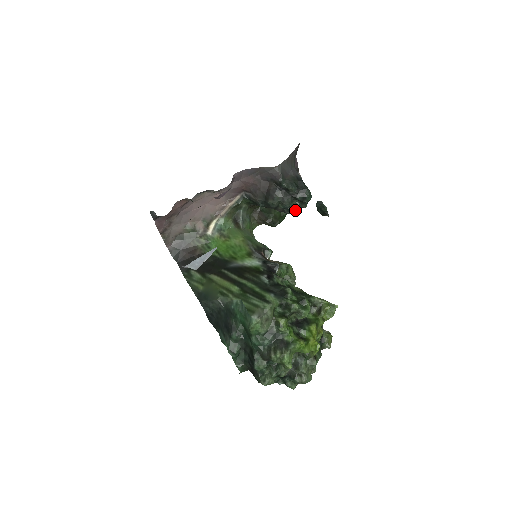
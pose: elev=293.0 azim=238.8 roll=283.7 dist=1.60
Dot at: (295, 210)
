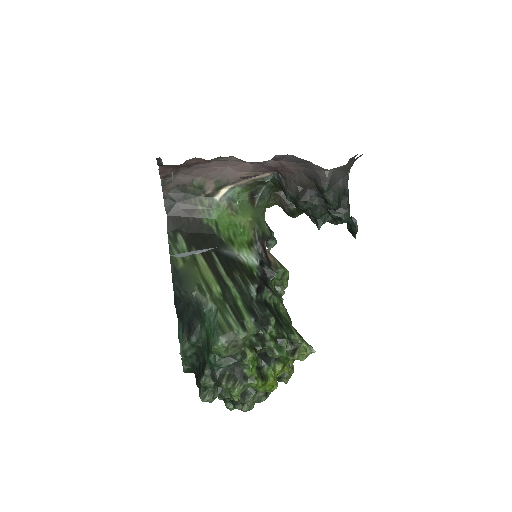
Dot at: occluded
